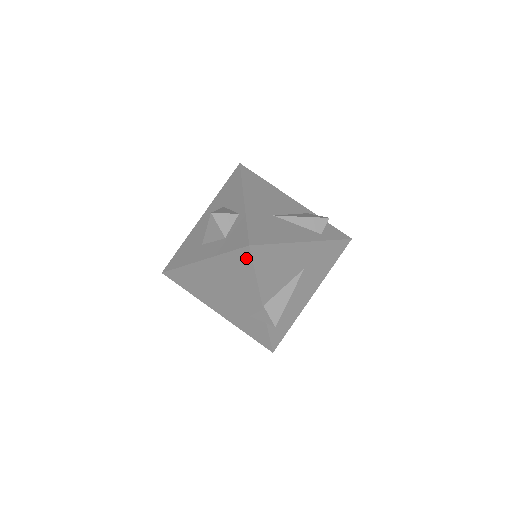
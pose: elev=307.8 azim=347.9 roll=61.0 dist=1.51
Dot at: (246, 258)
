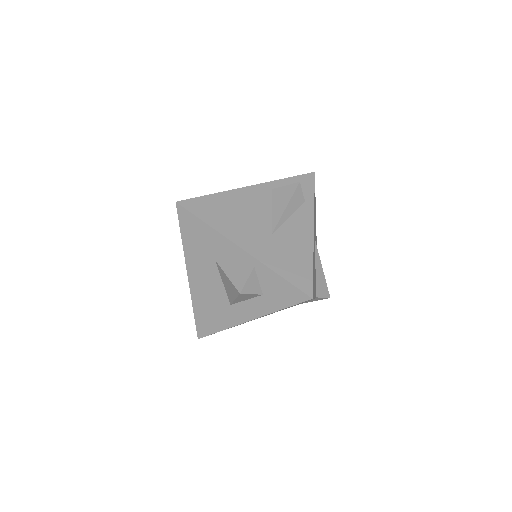
Dot at: occluded
